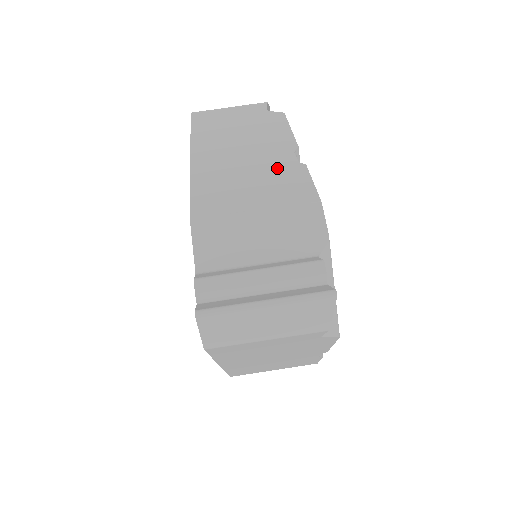
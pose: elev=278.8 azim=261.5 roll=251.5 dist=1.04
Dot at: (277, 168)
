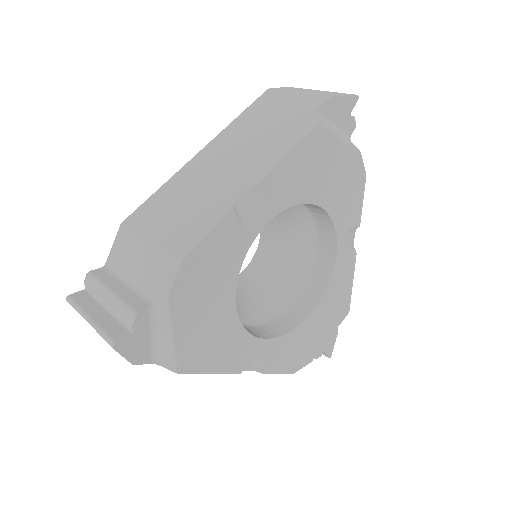
Dot at: occluded
